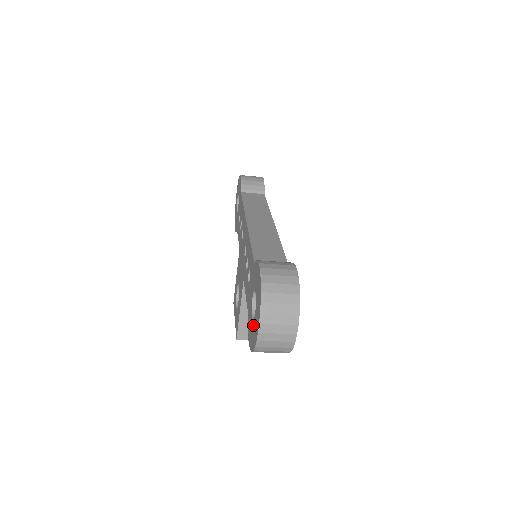
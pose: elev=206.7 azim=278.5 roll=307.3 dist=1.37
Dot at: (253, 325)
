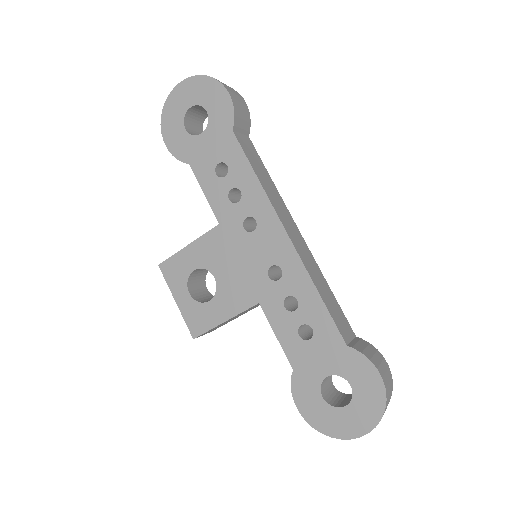
Dot at: (332, 411)
